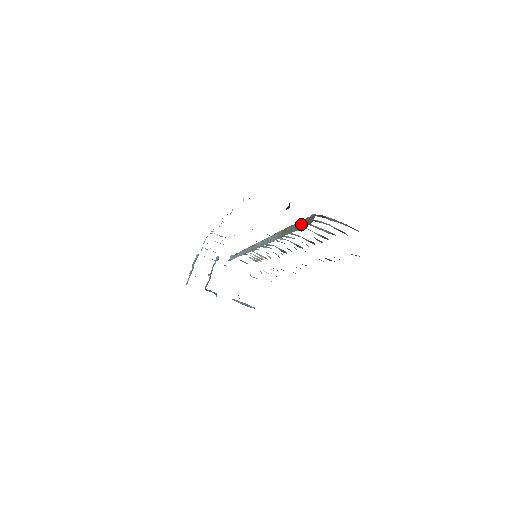
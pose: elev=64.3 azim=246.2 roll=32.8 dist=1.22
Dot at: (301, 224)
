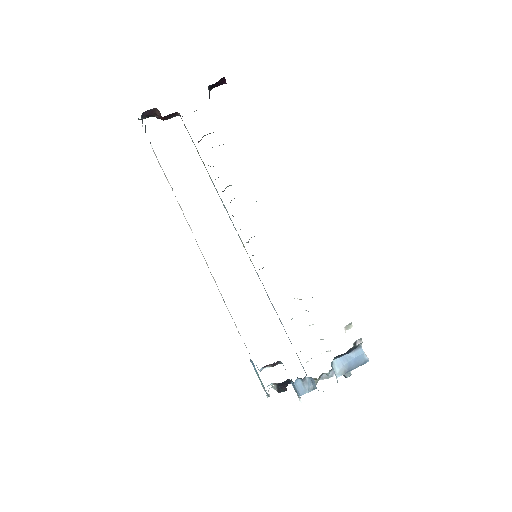
Dot at: occluded
